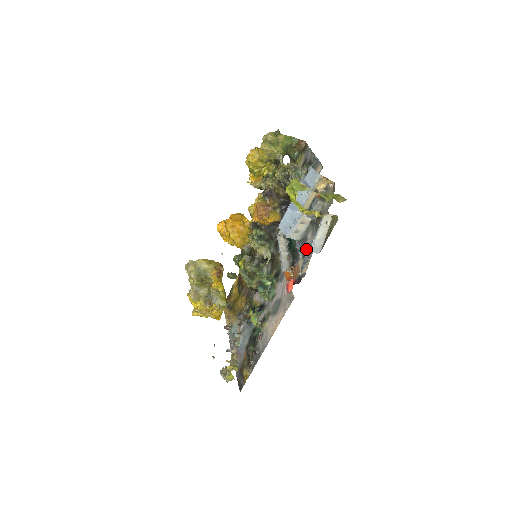
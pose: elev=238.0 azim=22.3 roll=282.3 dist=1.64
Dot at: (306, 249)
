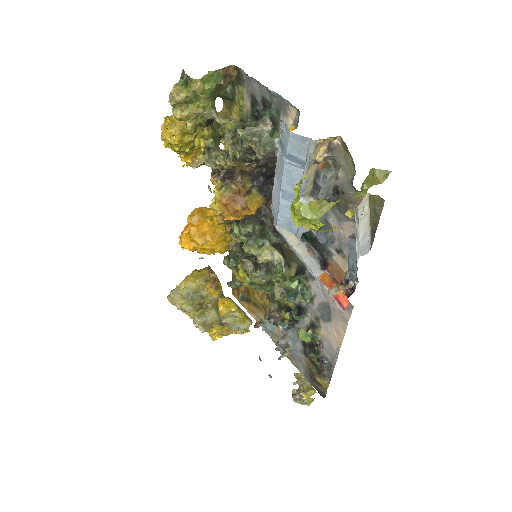
Dot at: (337, 241)
